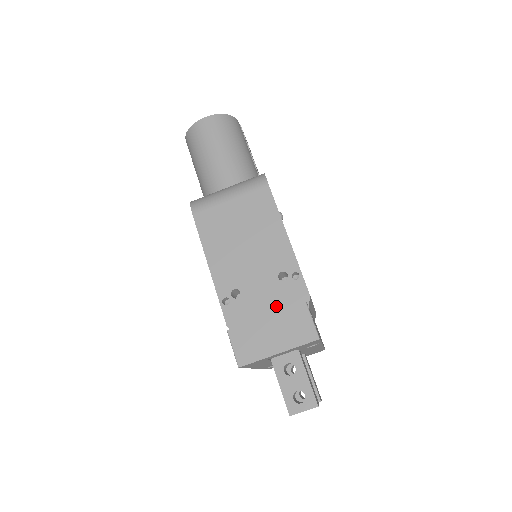
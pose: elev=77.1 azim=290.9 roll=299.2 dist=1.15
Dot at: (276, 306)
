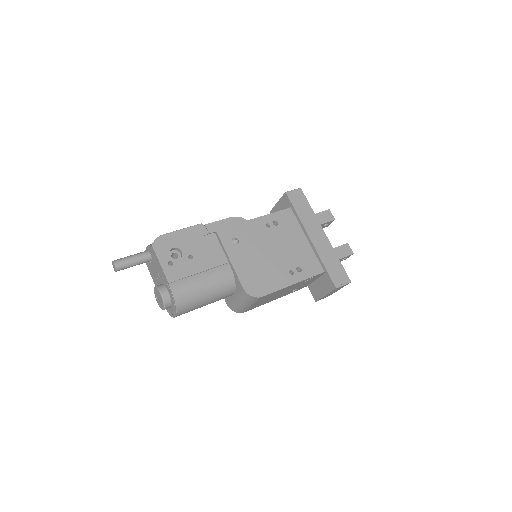
Dot at: (314, 279)
